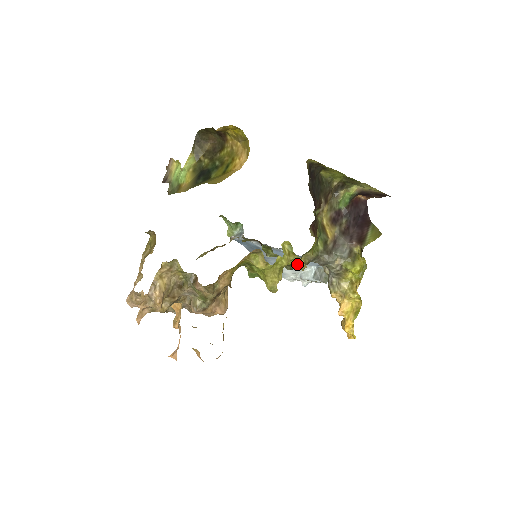
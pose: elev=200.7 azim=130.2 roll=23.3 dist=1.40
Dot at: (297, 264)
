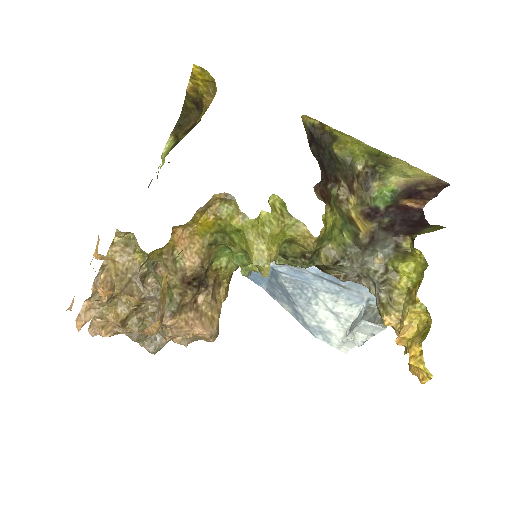
Dot at: (300, 235)
